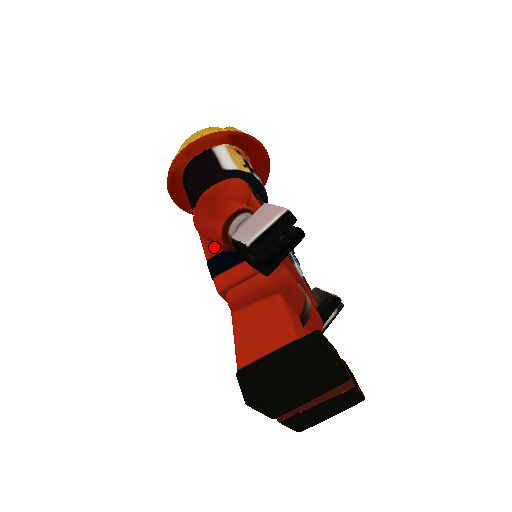
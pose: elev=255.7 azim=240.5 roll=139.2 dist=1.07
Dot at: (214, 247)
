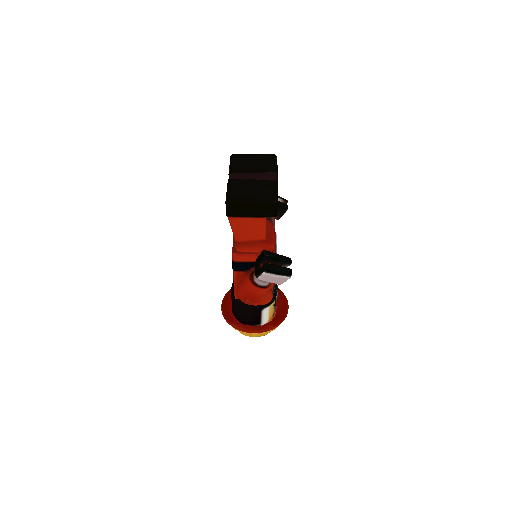
Dot at: occluded
